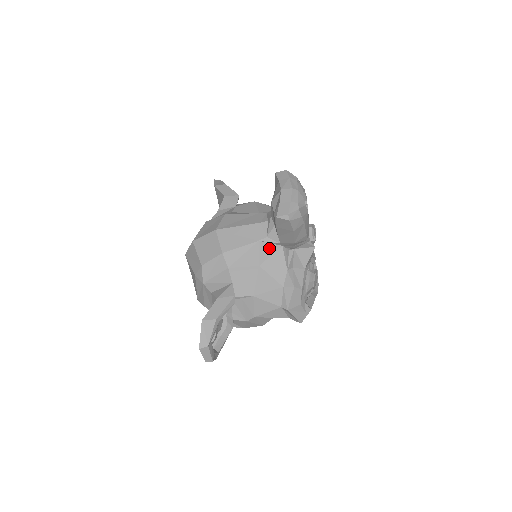
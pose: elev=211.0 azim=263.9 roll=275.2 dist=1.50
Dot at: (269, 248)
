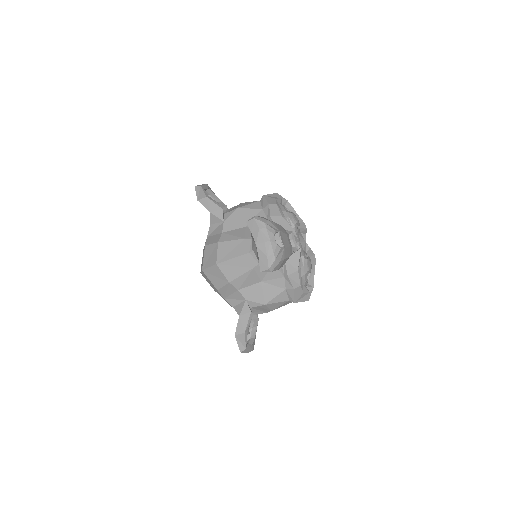
Dot at: occluded
